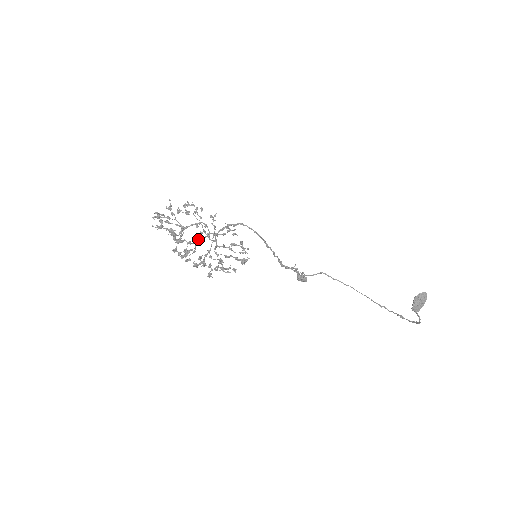
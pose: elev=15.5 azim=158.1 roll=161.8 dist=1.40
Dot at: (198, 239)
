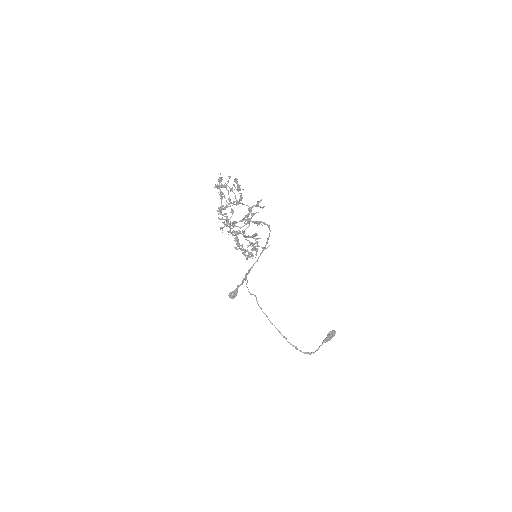
Dot at: occluded
